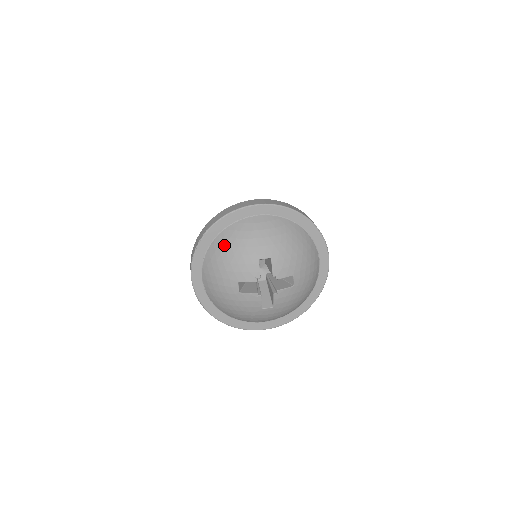
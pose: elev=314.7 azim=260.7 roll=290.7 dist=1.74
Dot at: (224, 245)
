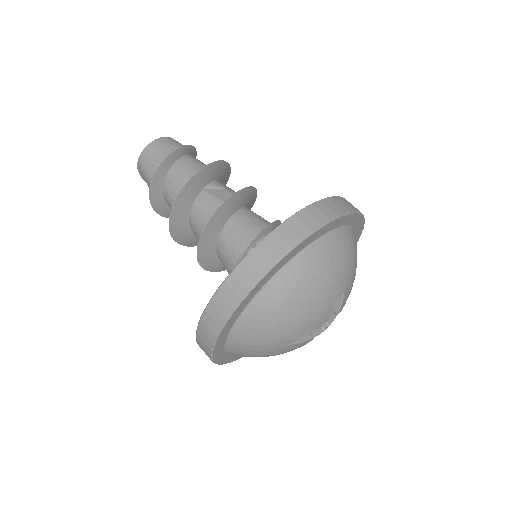
Dot at: (293, 287)
